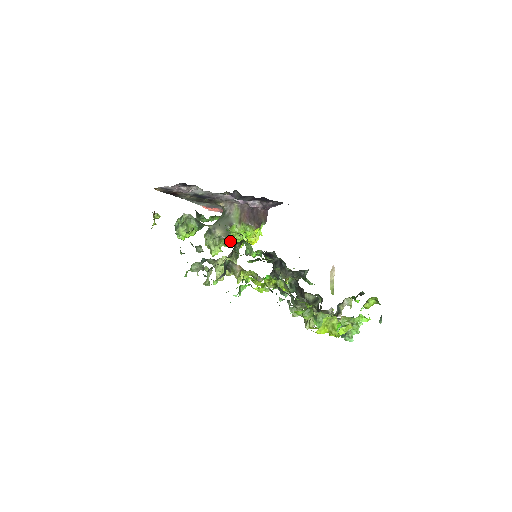
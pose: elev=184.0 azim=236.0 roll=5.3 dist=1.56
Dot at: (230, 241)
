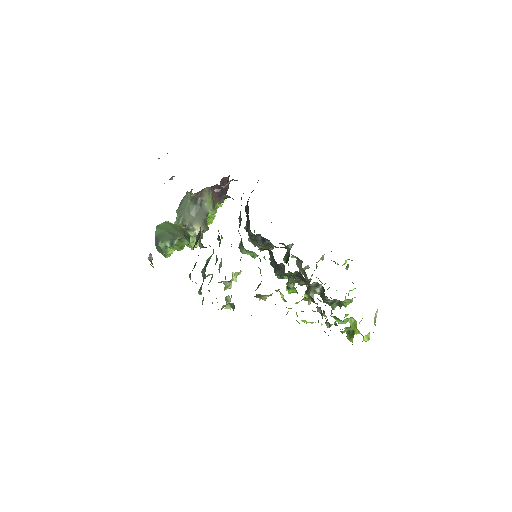
Dot at: occluded
